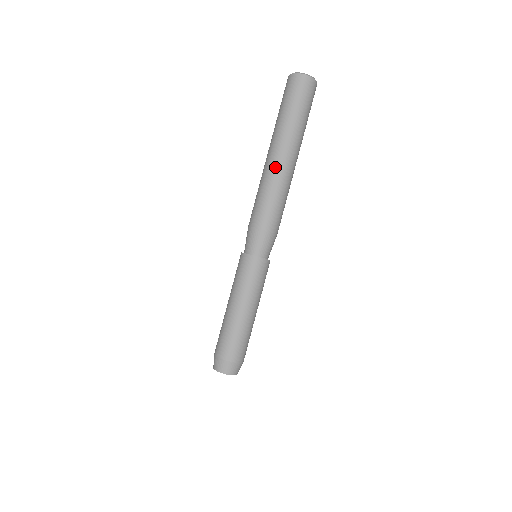
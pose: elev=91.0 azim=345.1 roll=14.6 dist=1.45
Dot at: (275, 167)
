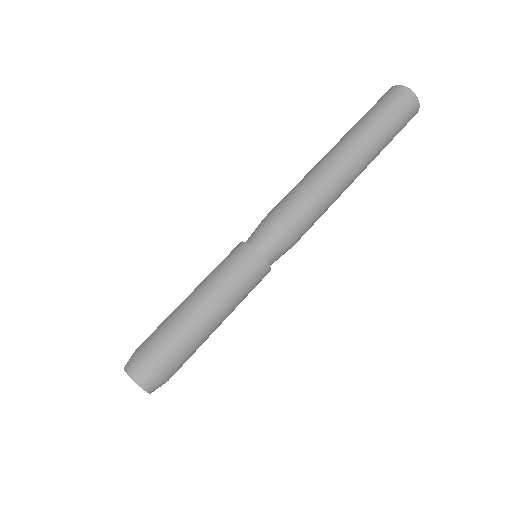
Dot at: (323, 161)
